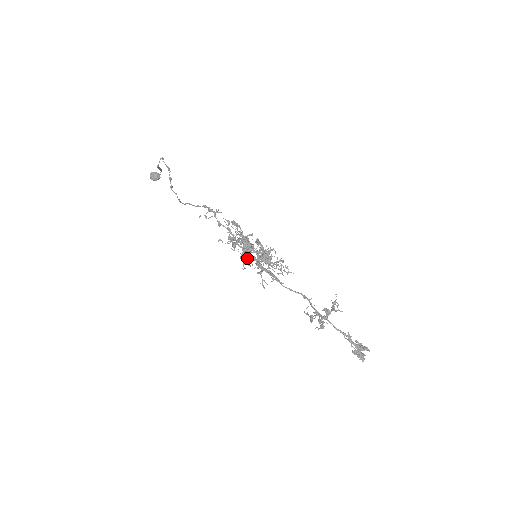
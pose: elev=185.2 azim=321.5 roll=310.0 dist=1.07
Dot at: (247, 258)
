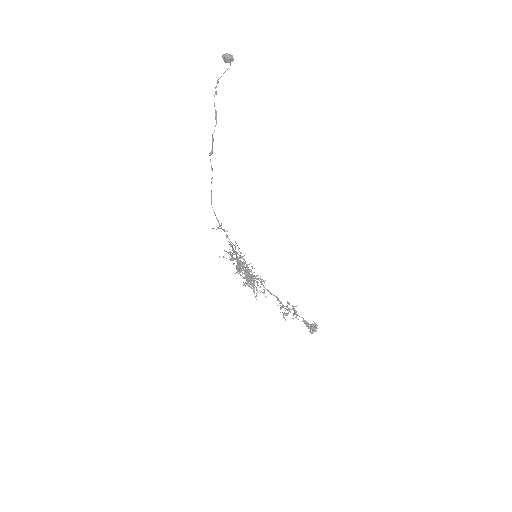
Dot at: (240, 270)
